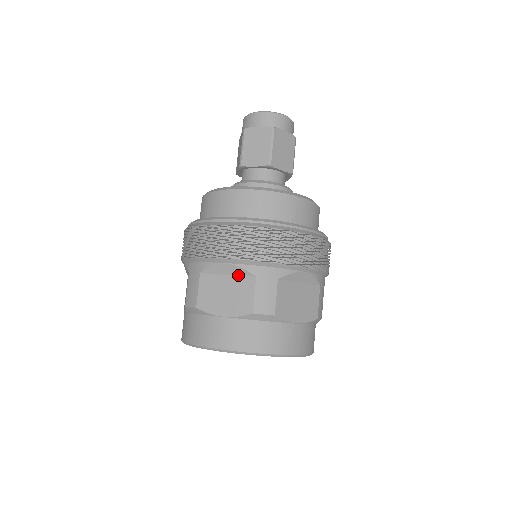
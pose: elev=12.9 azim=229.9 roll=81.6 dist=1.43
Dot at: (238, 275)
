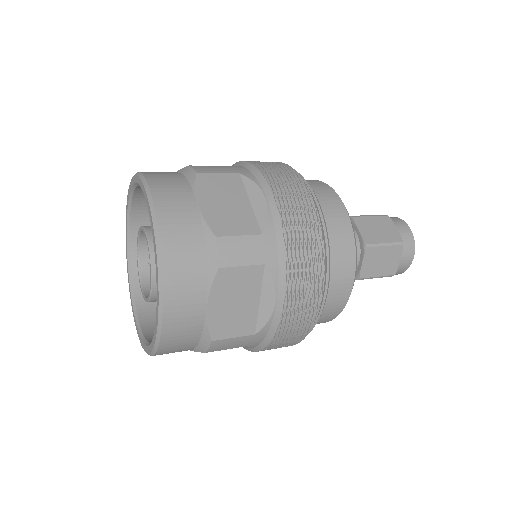
Dot at: (255, 214)
